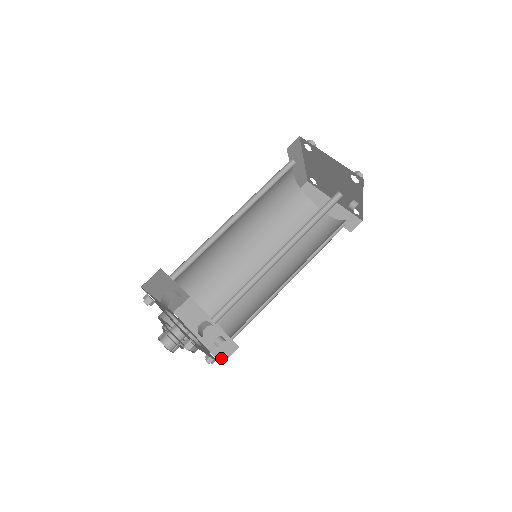
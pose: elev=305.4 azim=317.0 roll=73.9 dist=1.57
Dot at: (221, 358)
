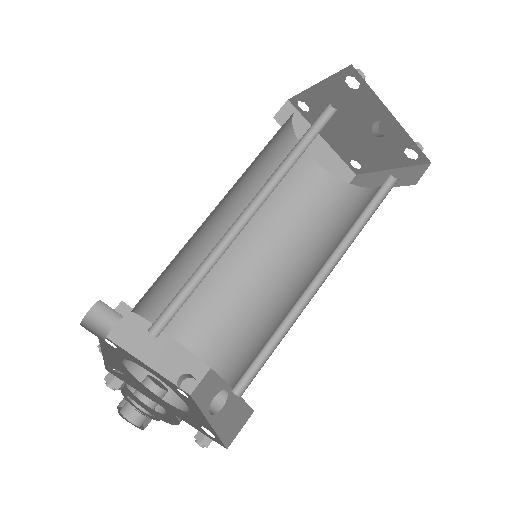
Dot at: (228, 438)
